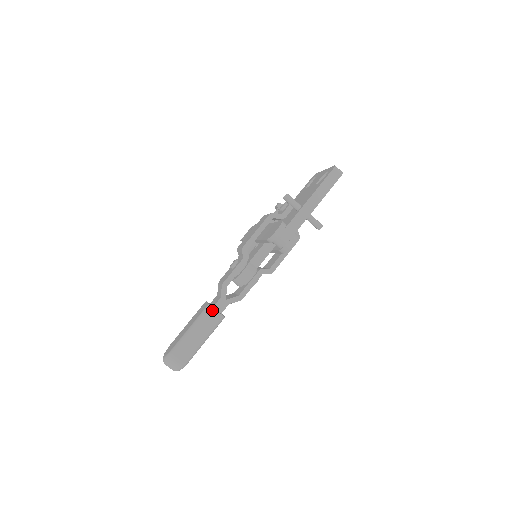
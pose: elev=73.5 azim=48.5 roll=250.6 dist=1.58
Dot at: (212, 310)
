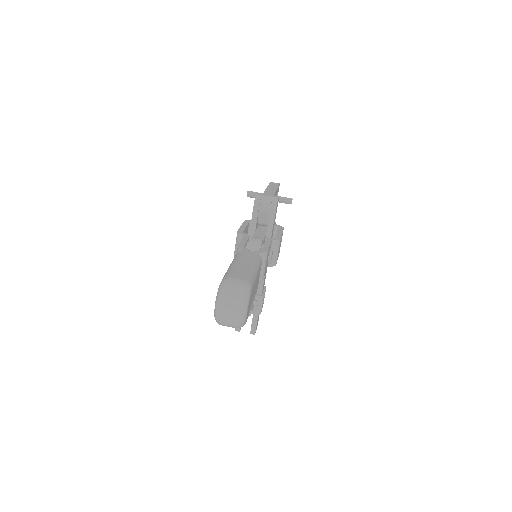
Dot at: (243, 252)
